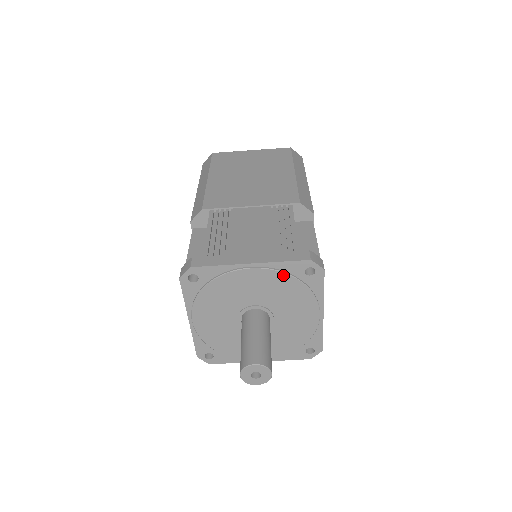
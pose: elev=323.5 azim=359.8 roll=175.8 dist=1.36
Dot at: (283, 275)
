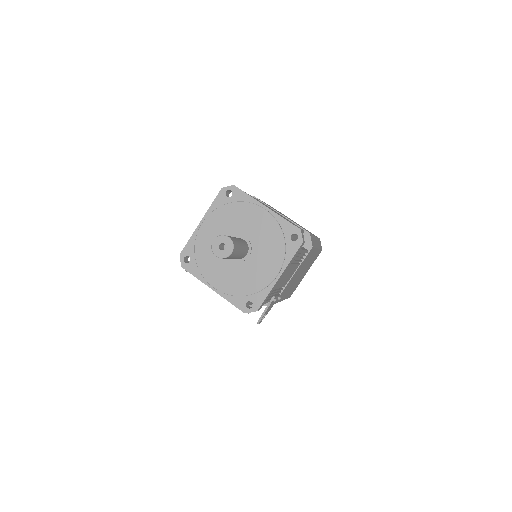
Dot at: (278, 227)
